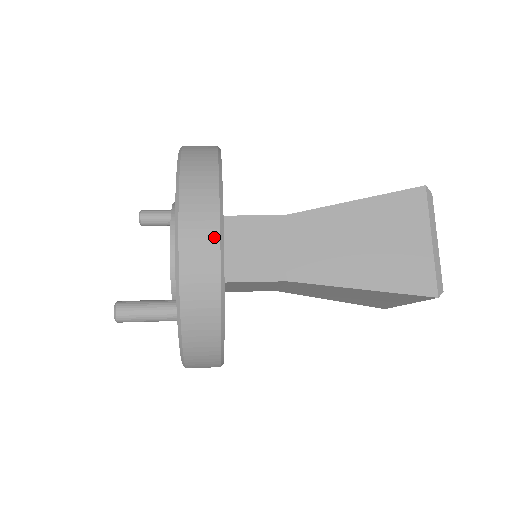
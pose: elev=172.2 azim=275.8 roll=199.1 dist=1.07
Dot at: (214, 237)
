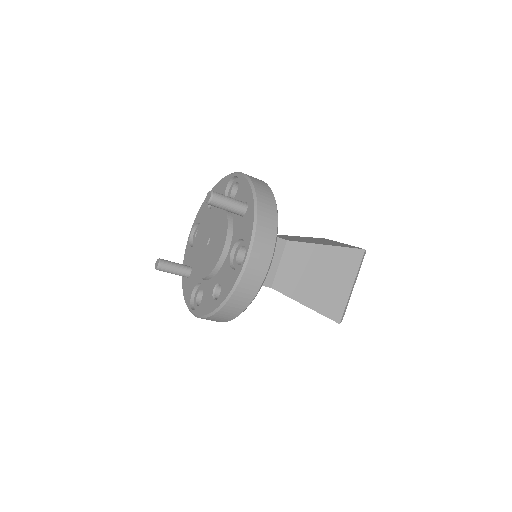
Dot at: occluded
